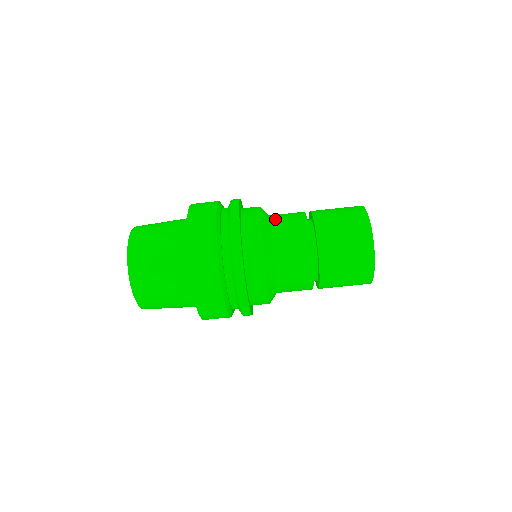
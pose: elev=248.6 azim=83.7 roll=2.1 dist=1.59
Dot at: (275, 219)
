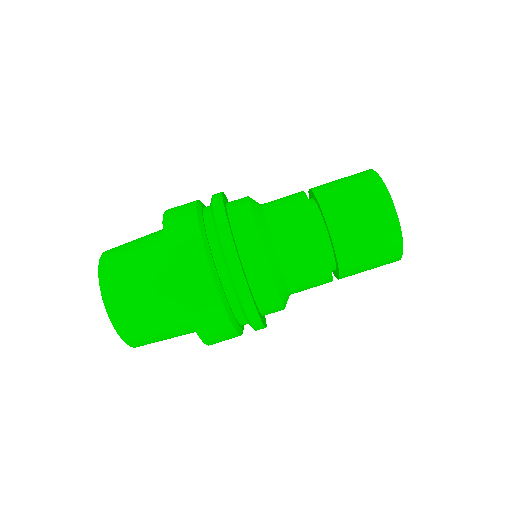
Dot at: (272, 213)
